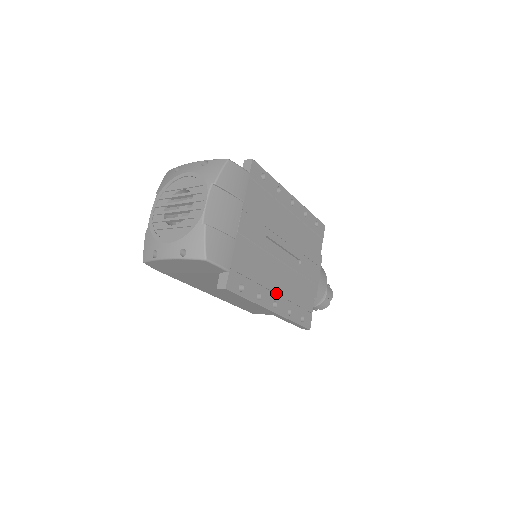
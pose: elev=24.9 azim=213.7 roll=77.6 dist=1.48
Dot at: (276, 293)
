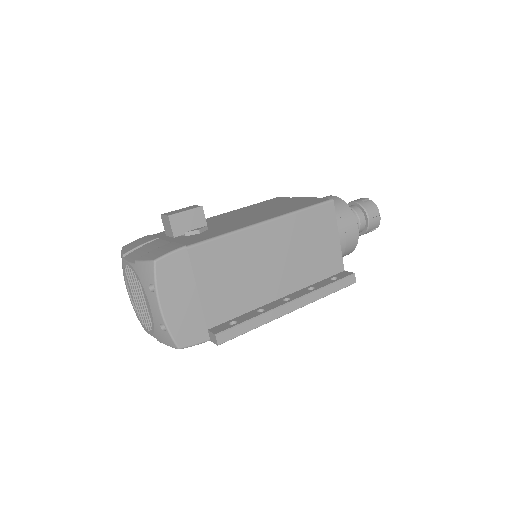
Dot at: occluded
